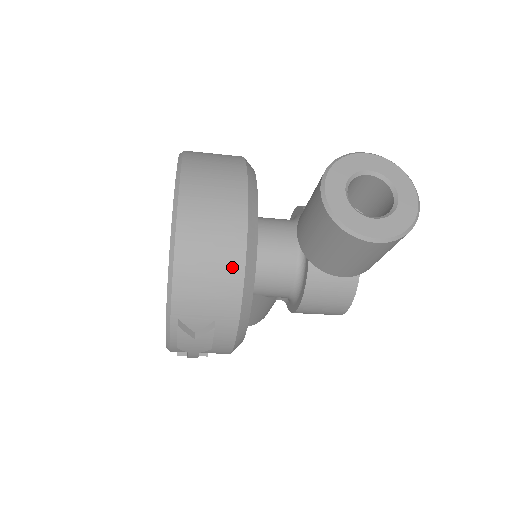
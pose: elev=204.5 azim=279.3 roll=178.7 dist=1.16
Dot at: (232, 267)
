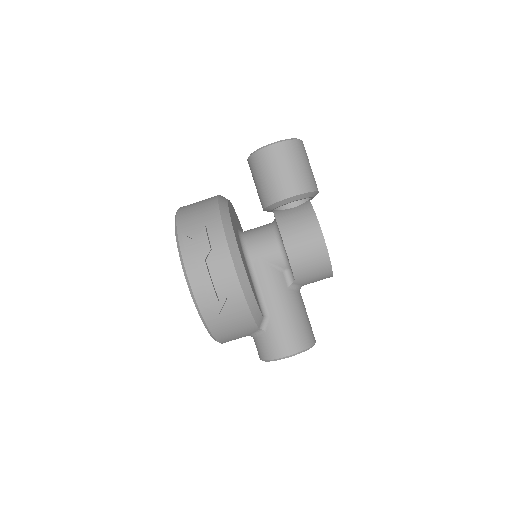
Dot at: (210, 202)
